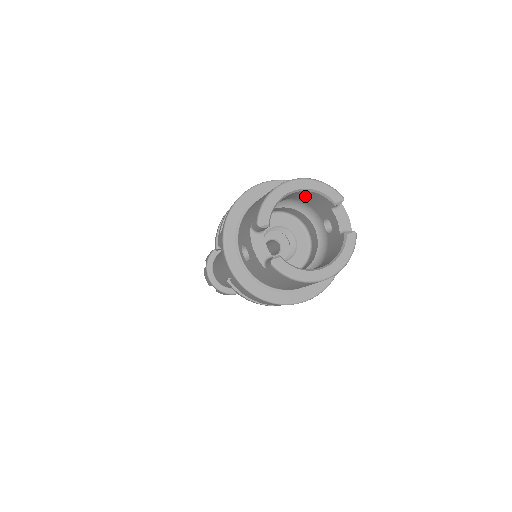
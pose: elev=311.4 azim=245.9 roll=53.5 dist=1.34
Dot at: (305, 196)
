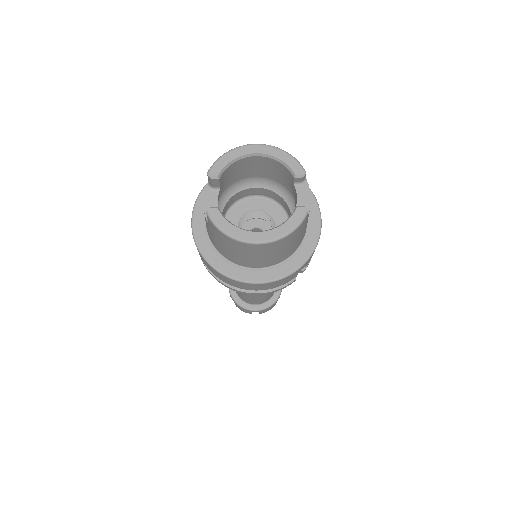
Dot at: (274, 168)
